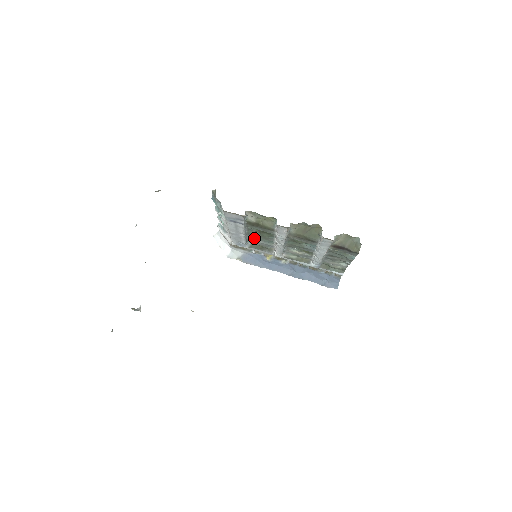
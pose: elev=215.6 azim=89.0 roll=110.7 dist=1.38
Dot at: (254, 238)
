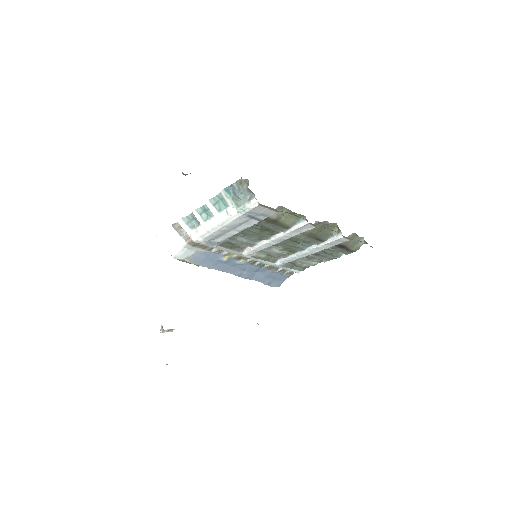
Dot at: (239, 236)
